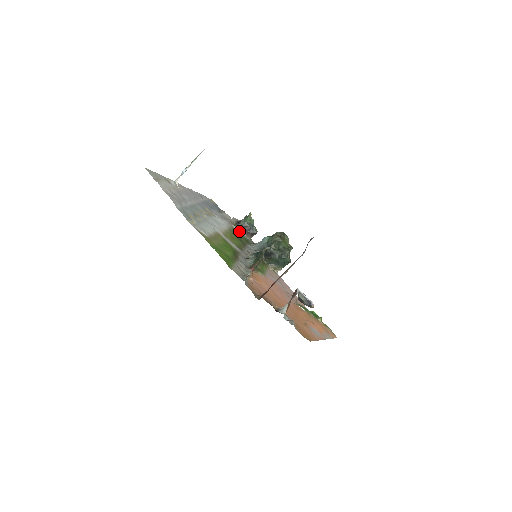
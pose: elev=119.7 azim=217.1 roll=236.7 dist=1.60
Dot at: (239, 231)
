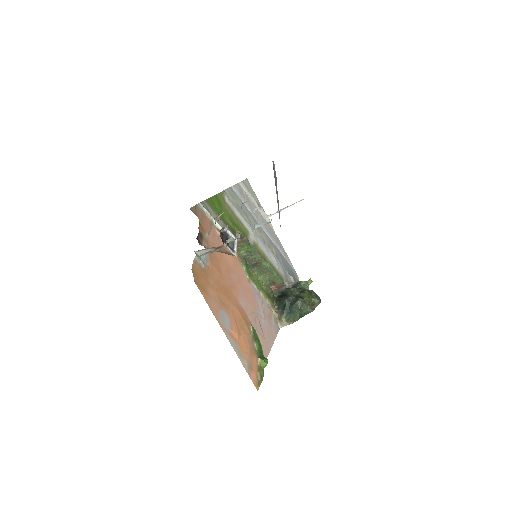
Dot at: (287, 287)
